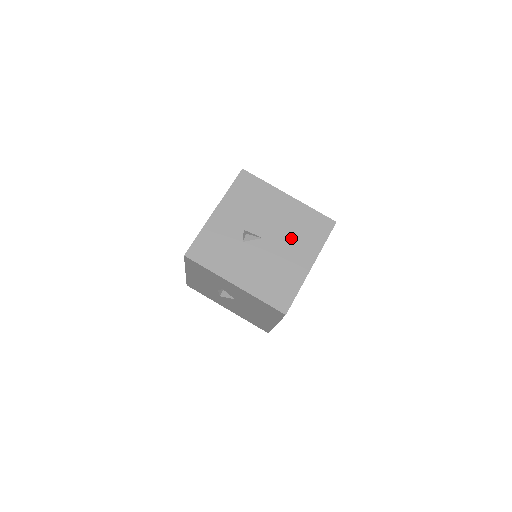
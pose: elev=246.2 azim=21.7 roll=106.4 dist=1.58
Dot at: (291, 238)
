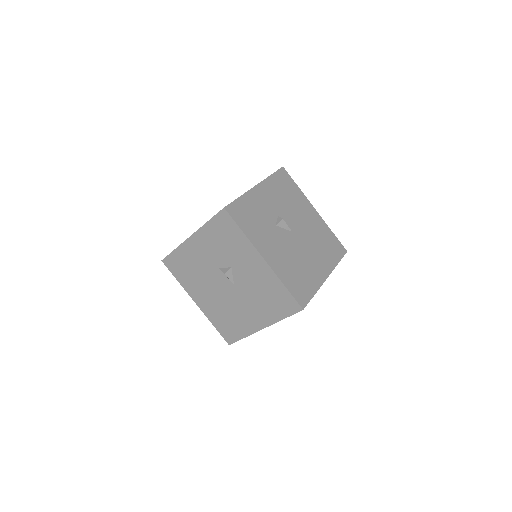
Dot at: (314, 245)
